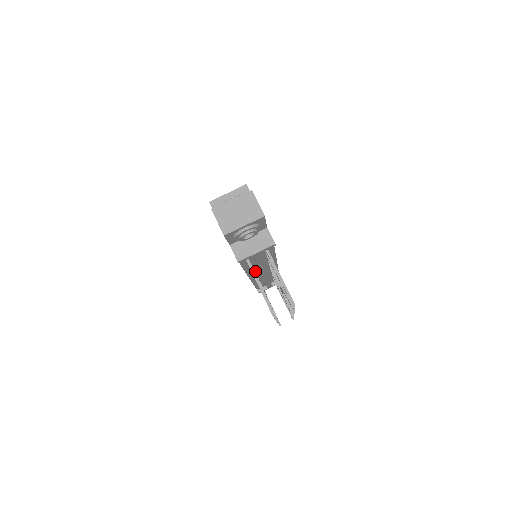
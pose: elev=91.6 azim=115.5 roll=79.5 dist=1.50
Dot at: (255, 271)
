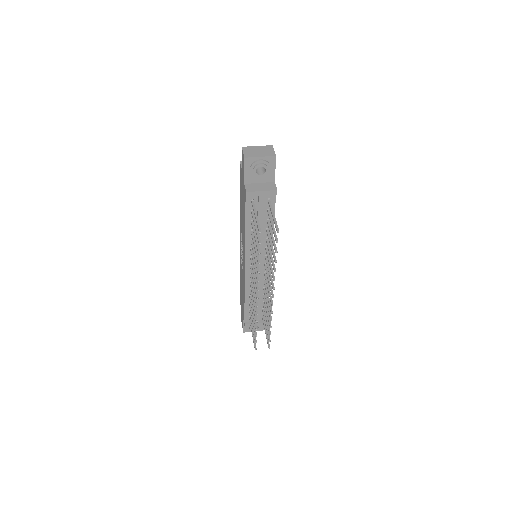
Dot at: occluded
